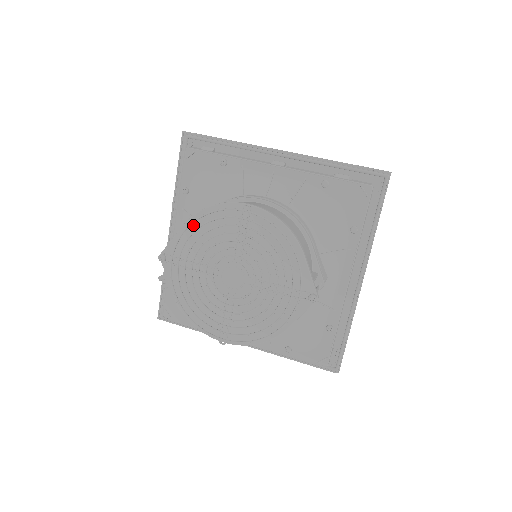
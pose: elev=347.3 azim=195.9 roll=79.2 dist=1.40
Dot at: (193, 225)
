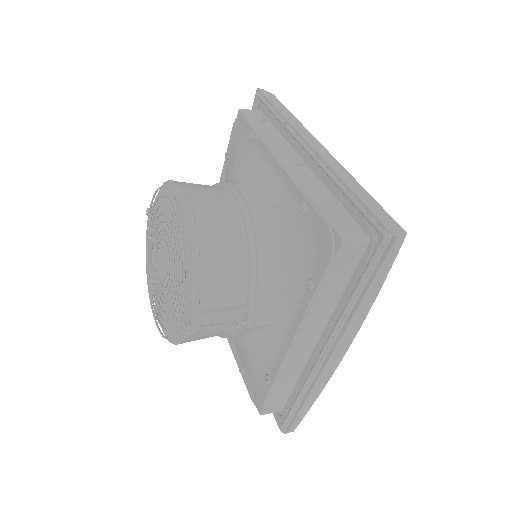
Dot at: (162, 193)
